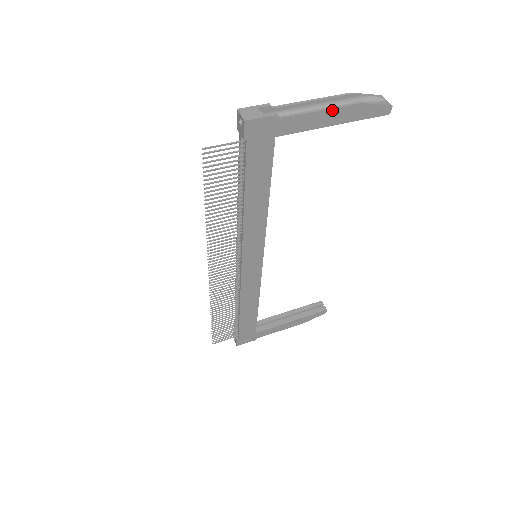
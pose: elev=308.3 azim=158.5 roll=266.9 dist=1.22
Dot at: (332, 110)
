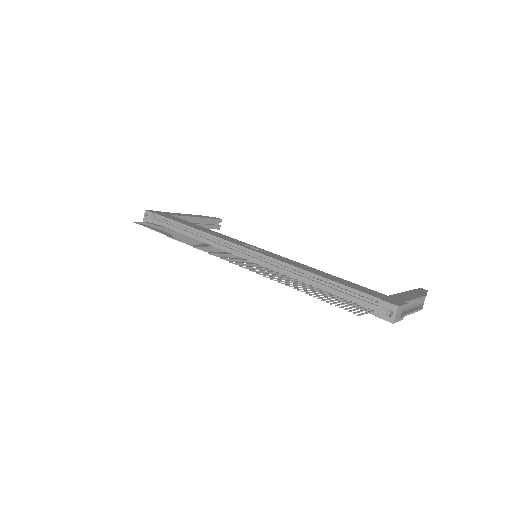
Dot at: (413, 312)
